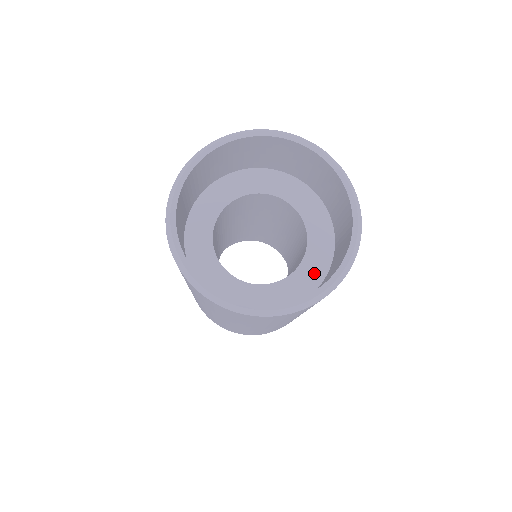
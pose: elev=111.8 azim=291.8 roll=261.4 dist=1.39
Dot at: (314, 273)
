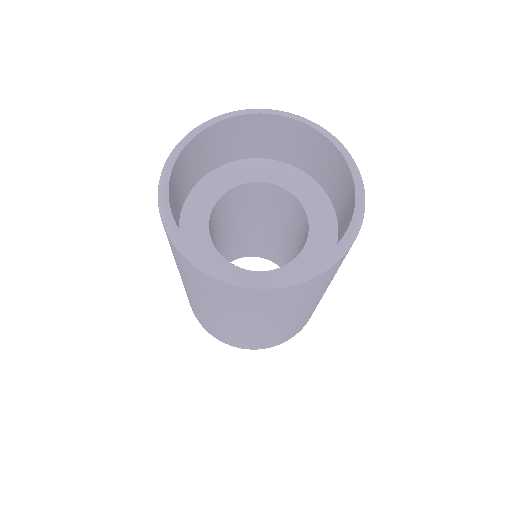
Dot at: occluded
